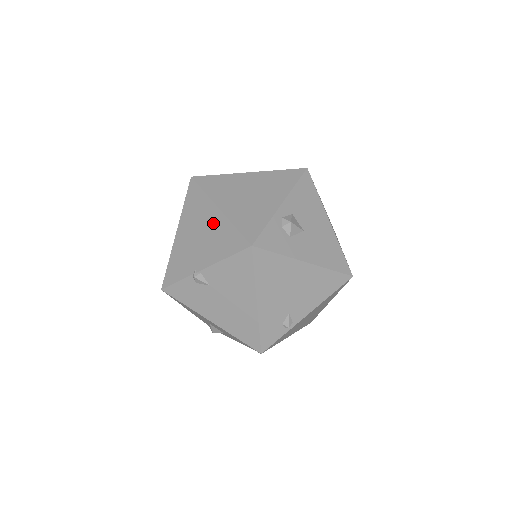
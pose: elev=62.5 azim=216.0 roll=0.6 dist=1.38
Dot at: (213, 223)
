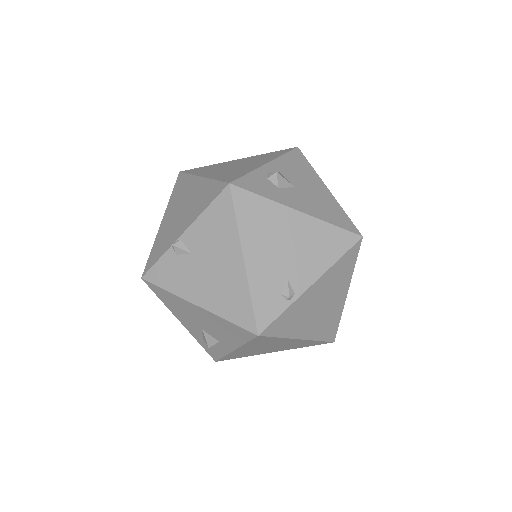
Dot at: (195, 191)
